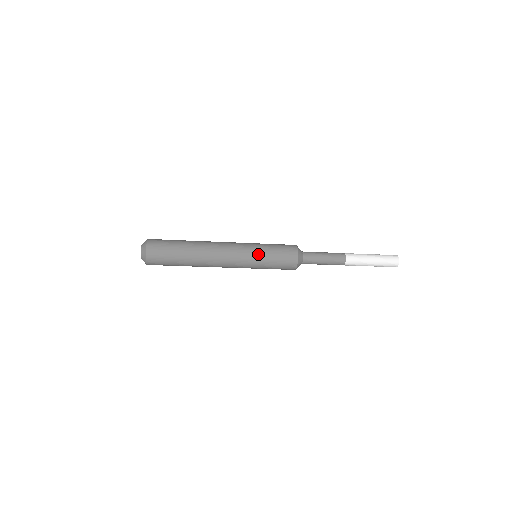
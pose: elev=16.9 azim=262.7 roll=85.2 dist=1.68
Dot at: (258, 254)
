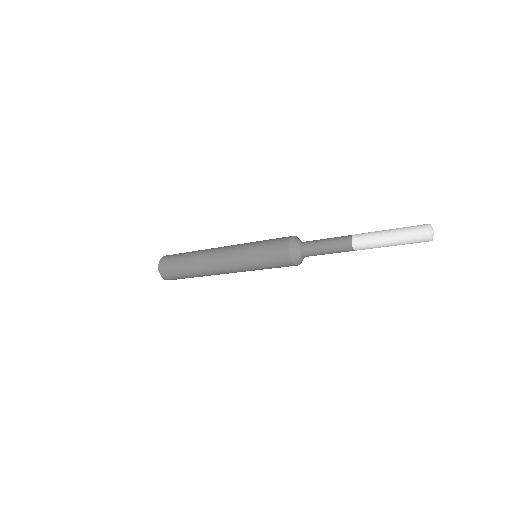
Dot at: (251, 265)
